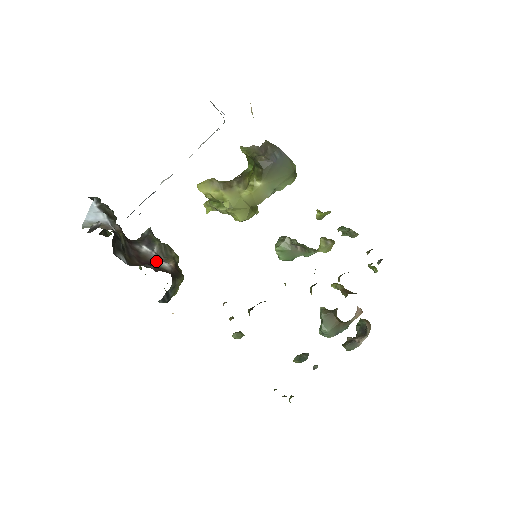
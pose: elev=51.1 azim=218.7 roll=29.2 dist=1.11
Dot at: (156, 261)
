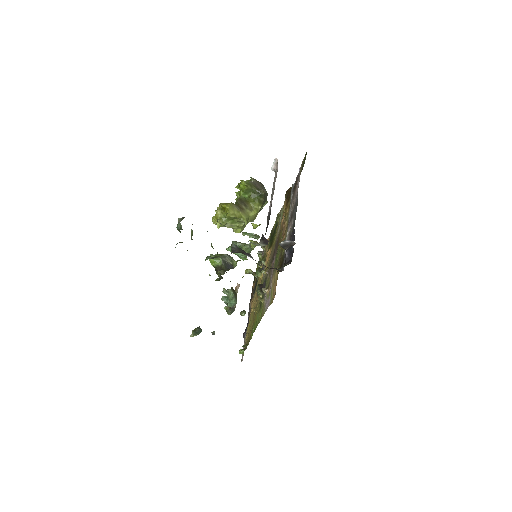
Dot at: occluded
